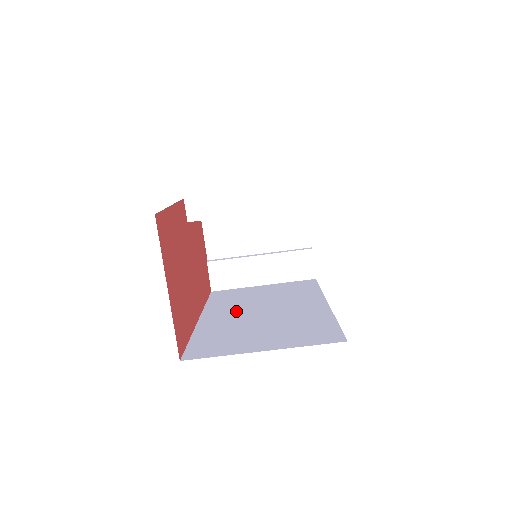
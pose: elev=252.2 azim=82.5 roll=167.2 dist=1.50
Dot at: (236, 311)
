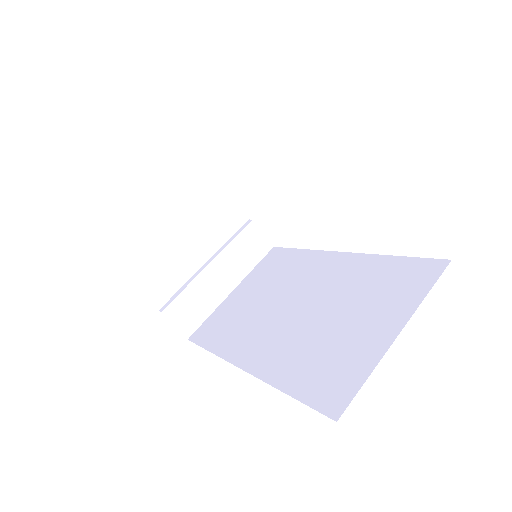
Dot at: (267, 330)
